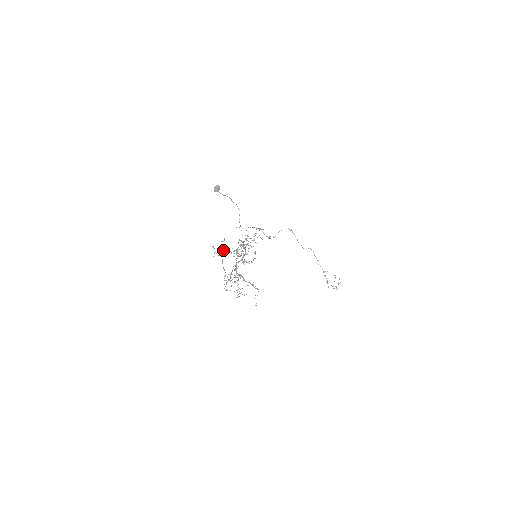
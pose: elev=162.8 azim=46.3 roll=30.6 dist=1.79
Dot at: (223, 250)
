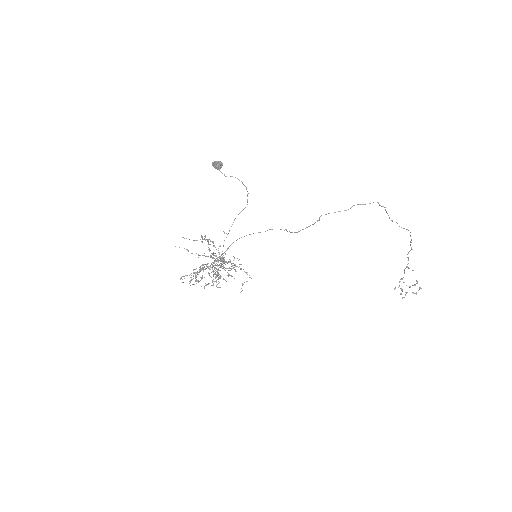
Dot at: (204, 238)
